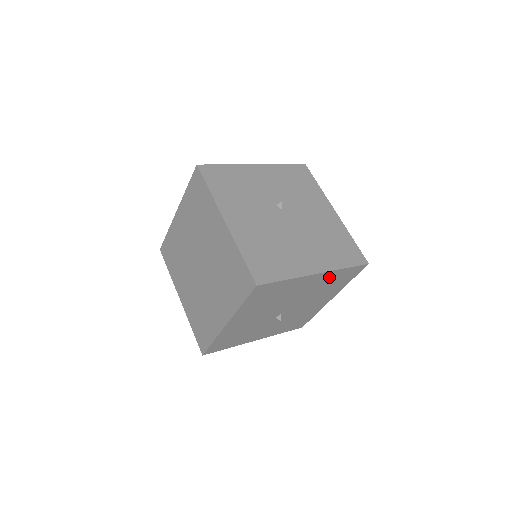
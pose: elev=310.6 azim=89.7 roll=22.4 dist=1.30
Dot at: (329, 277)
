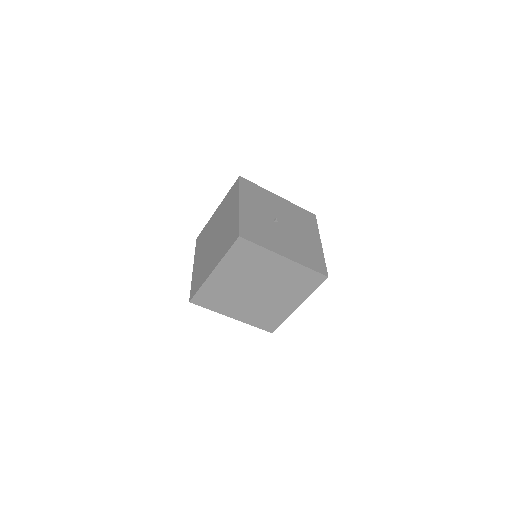
Dot at: occluded
